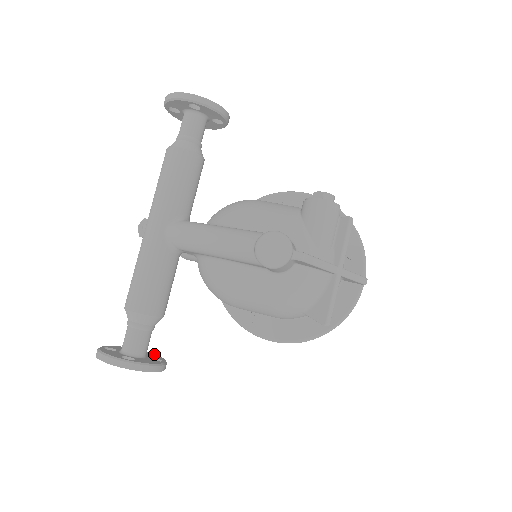
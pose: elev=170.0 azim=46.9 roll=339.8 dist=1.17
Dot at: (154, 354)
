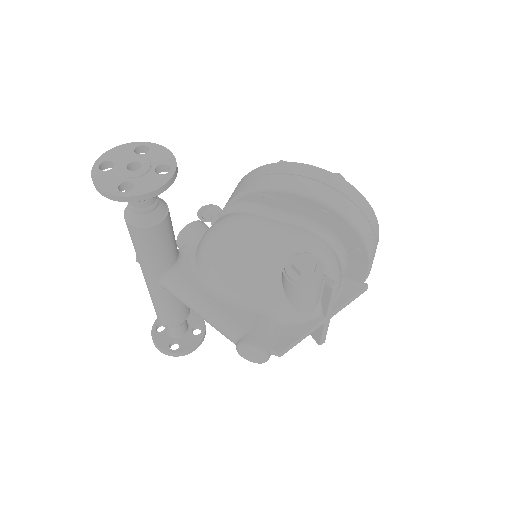
Dot at: (195, 313)
